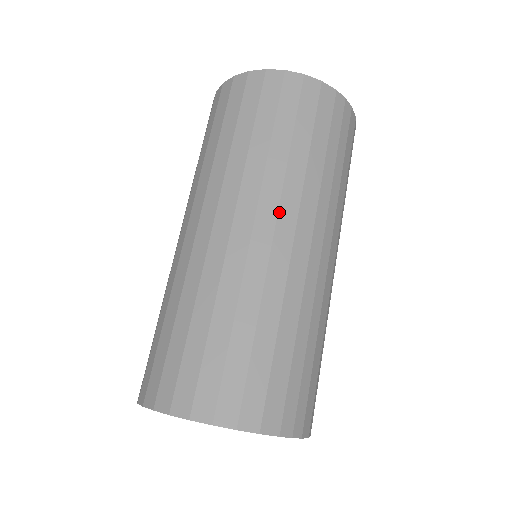
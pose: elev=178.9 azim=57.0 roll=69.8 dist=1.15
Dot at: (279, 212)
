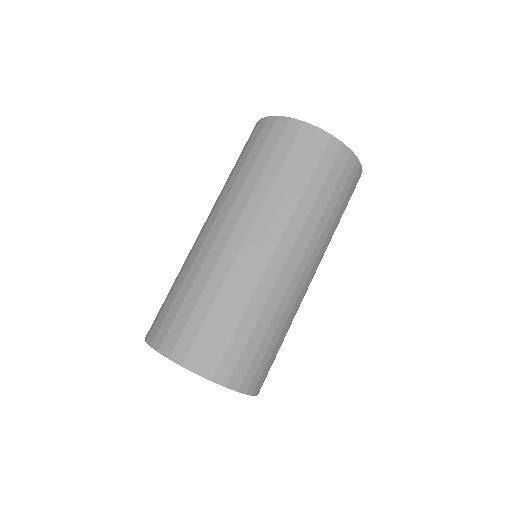
Dot at: (281, 239)
